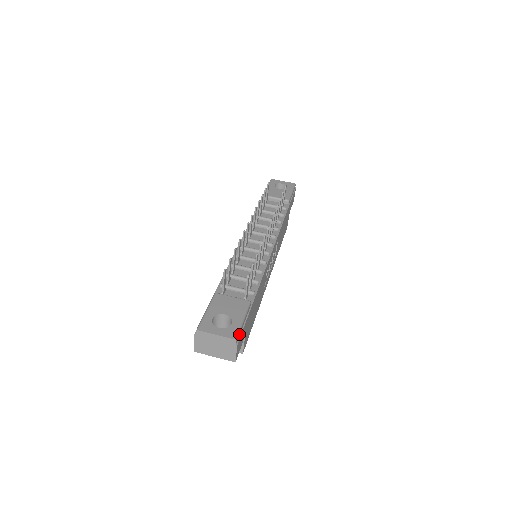
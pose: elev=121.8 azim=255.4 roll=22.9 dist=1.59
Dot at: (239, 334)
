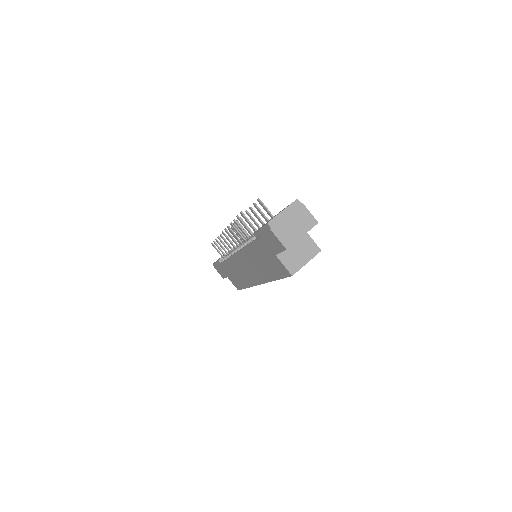
Dot at: occluded
